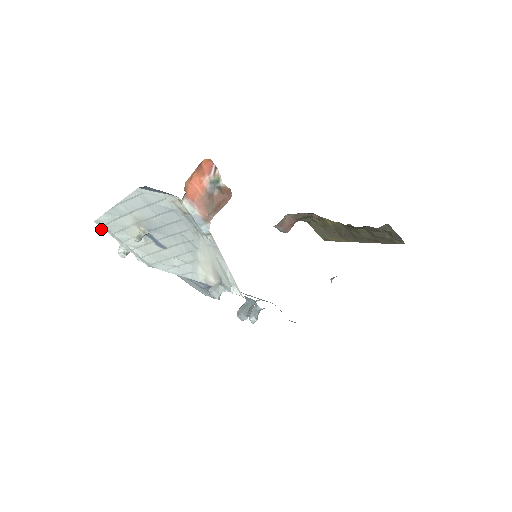
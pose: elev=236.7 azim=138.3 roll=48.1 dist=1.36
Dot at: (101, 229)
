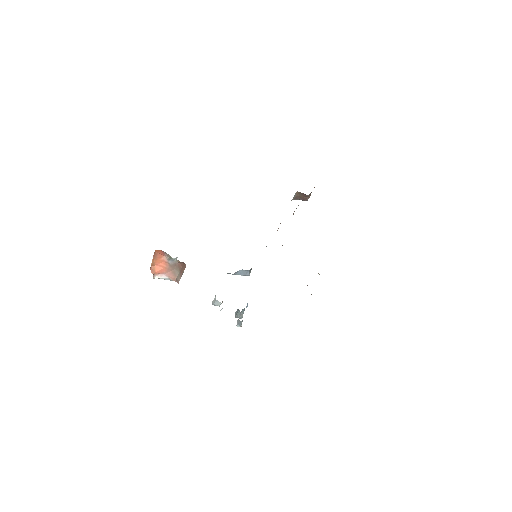
Dot at: occluded
